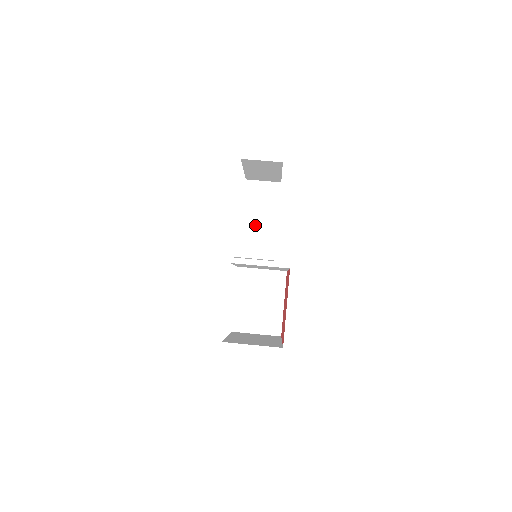
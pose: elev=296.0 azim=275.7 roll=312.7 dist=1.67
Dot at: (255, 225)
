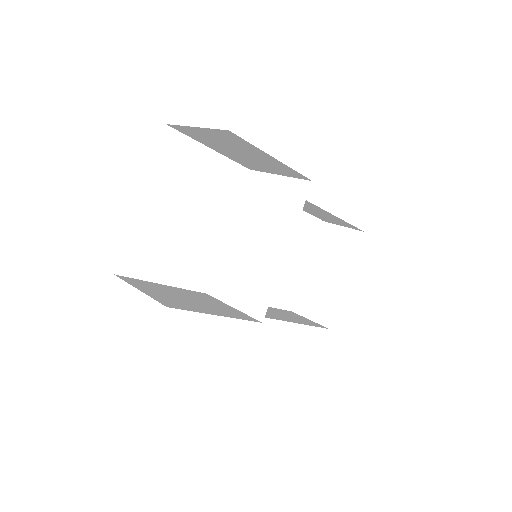
Dot at: (267, 310)
